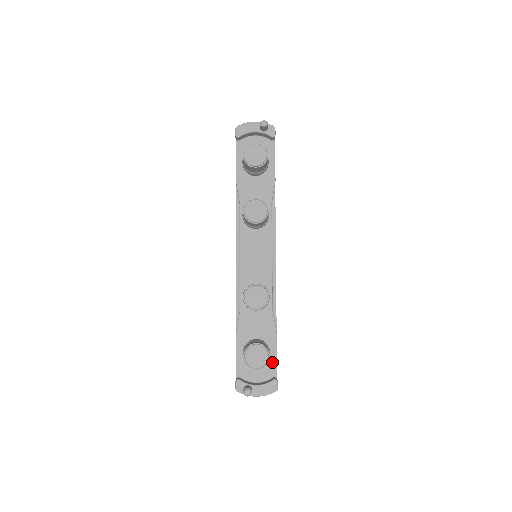
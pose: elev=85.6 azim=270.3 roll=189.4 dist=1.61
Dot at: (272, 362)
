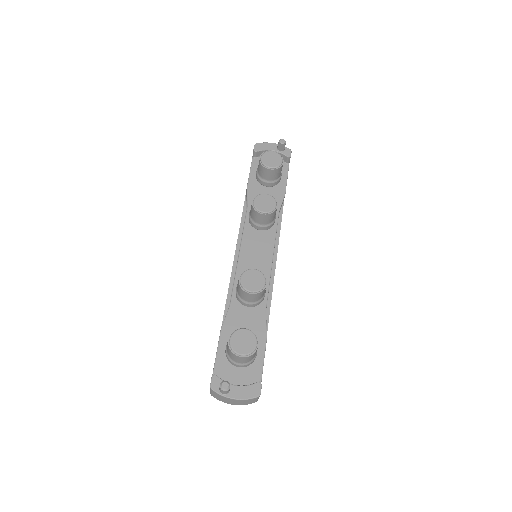
Dot at: (257, 366)
